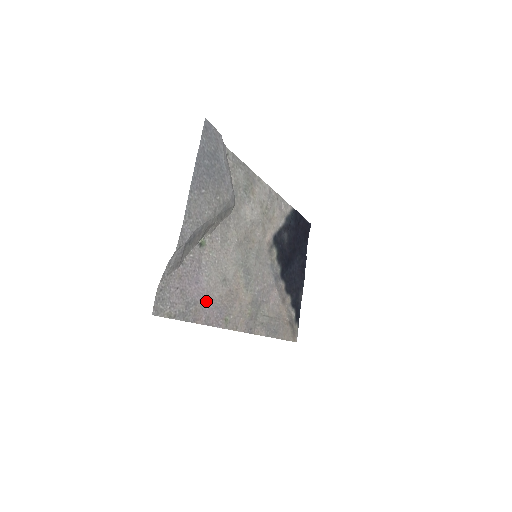
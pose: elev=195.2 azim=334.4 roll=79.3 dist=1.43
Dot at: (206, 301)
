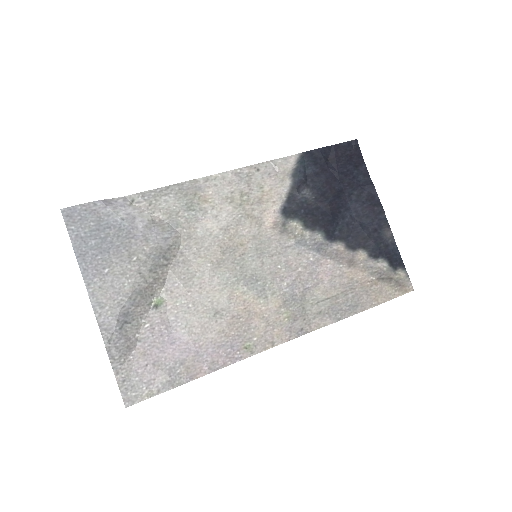
Dot at: (199, 351)
